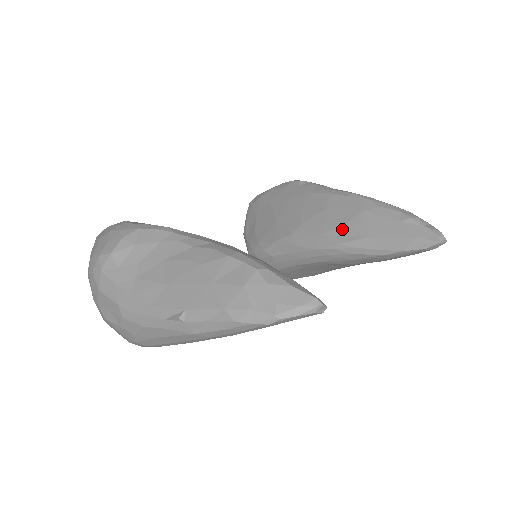
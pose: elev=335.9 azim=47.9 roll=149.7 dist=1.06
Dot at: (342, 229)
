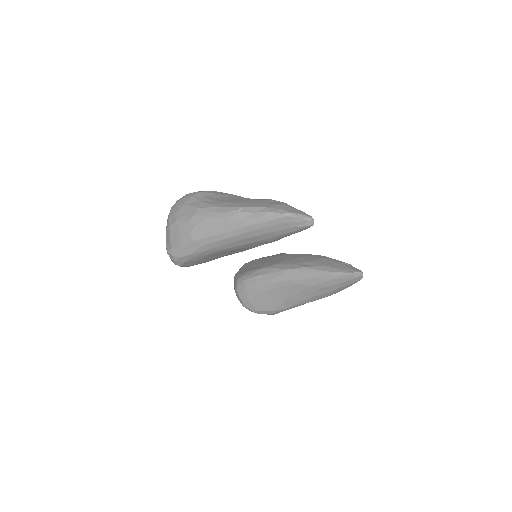
Dot at: (308, 262)
